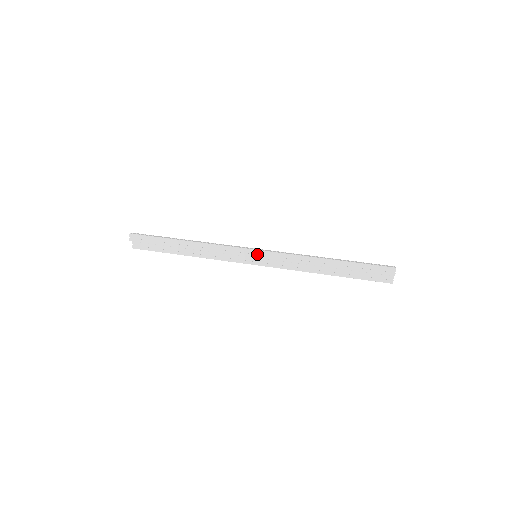
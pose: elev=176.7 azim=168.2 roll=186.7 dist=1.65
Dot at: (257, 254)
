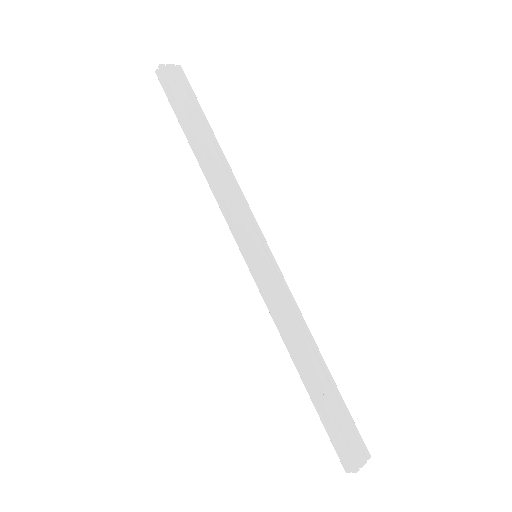
Dot at: (252, 260)
